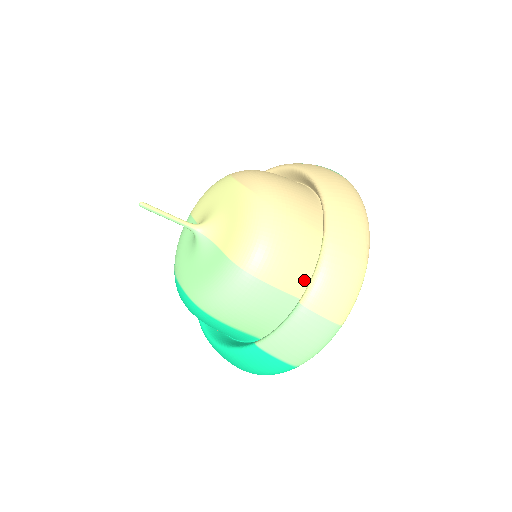
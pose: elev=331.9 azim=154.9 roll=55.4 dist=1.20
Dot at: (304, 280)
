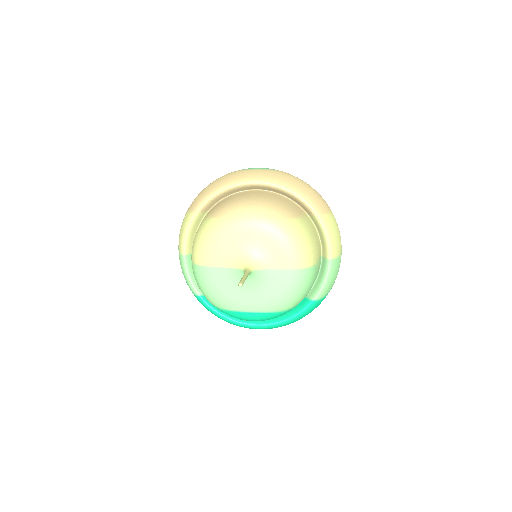
Dot at: (319, 246)
